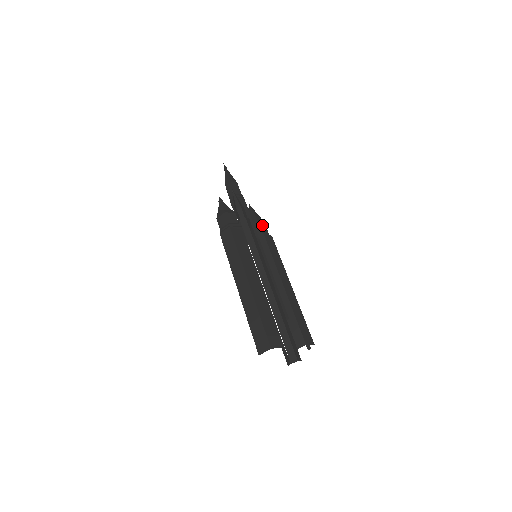
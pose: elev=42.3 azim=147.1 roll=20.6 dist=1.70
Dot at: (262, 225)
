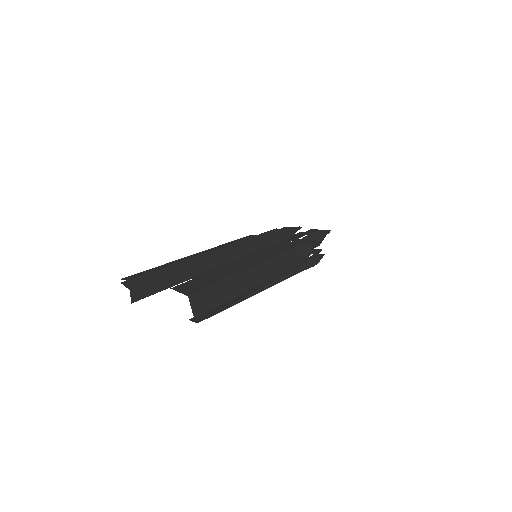
Dot at: (300, 241)
